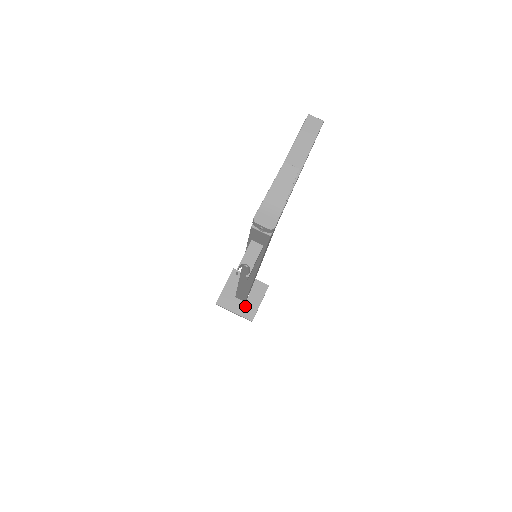
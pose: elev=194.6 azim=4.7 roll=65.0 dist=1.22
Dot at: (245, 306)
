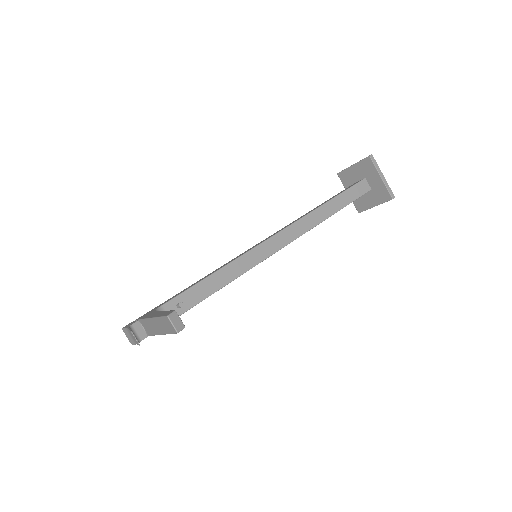
Dot at: (360, 197)
